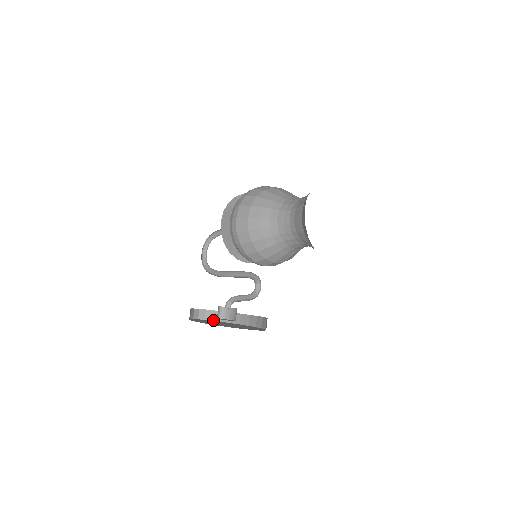
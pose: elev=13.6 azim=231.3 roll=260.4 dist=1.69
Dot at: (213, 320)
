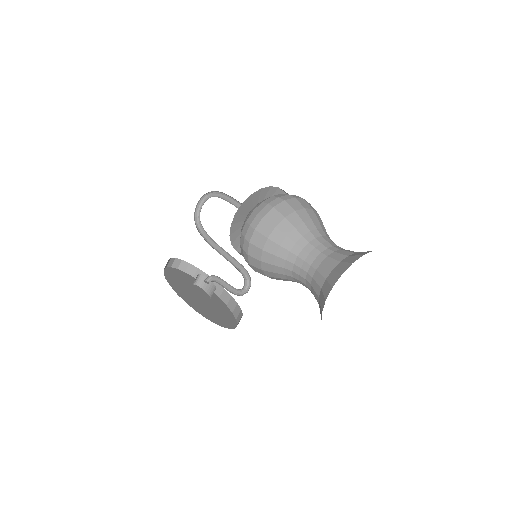
Dot at: (186, 272)
